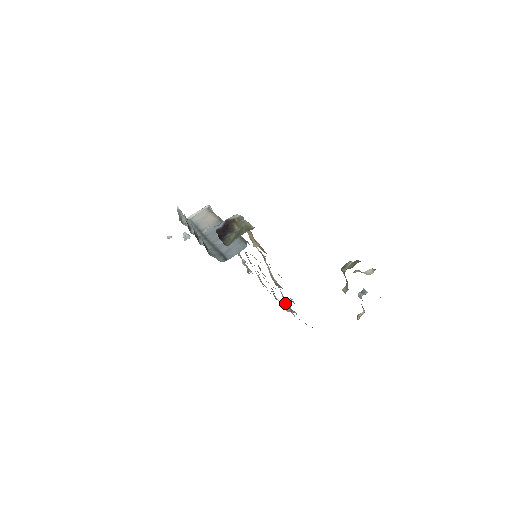
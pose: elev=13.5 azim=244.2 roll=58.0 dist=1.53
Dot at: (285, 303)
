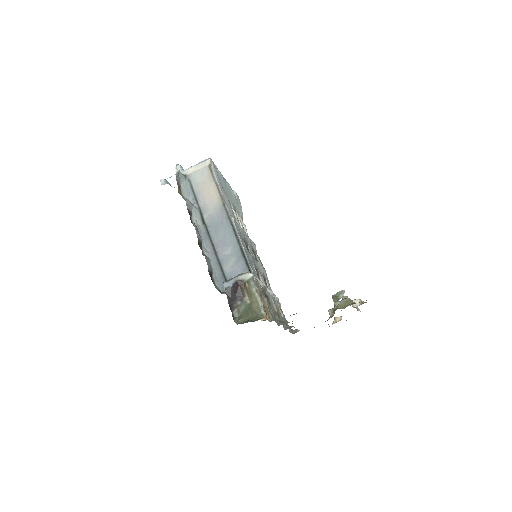
Dot at: occluded
